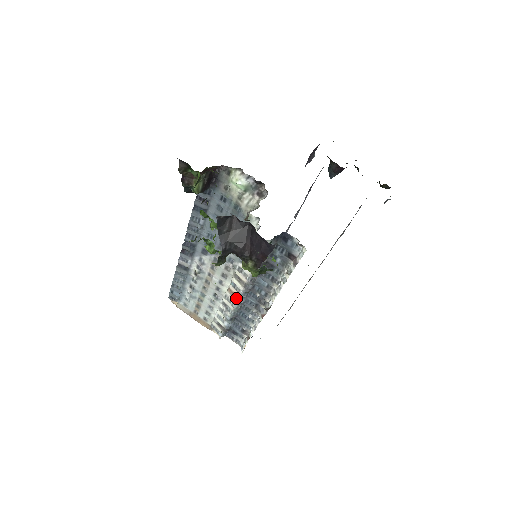
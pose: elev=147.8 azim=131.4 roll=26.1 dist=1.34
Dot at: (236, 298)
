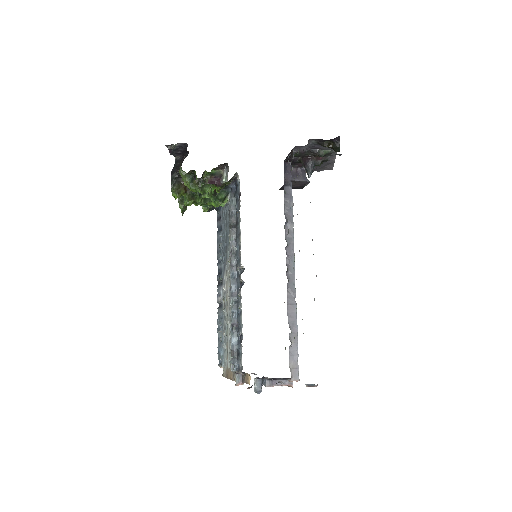
Dot at: (230, 289)
